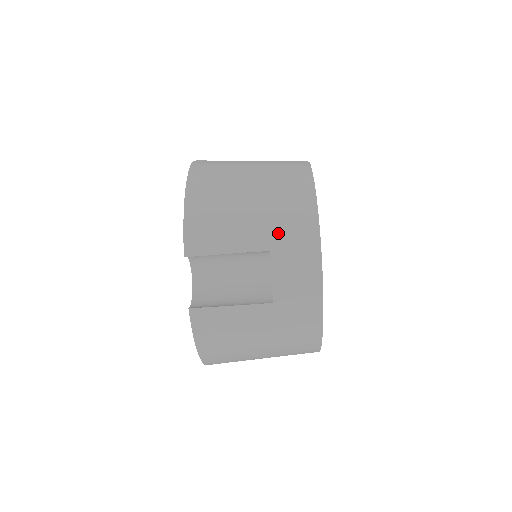
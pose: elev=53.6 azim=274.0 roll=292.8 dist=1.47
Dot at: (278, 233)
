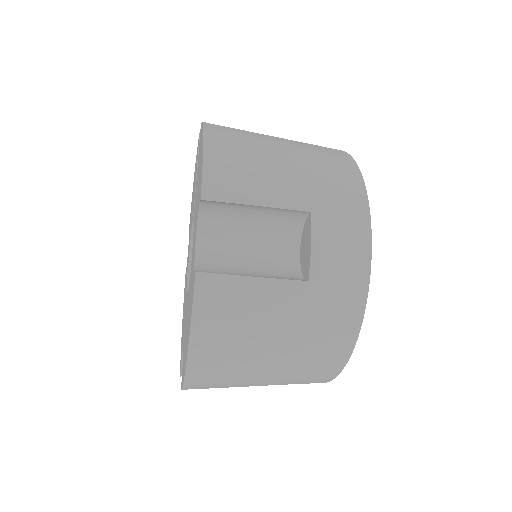
Dot at: (320, 194)
